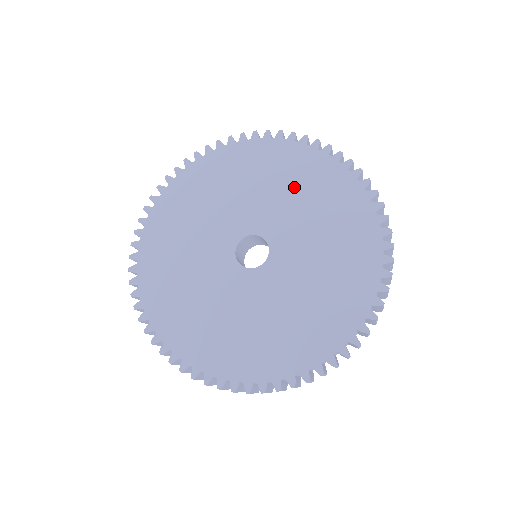
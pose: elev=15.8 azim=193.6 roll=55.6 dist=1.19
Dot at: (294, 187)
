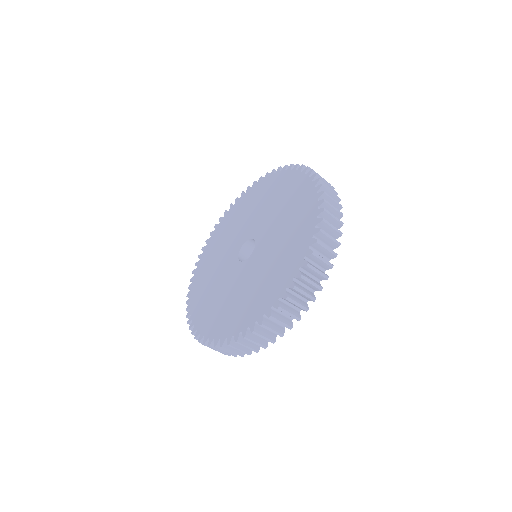
Dot at: (253, 207)
